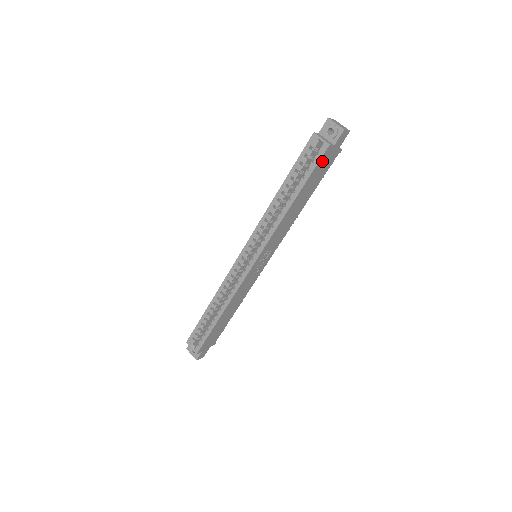
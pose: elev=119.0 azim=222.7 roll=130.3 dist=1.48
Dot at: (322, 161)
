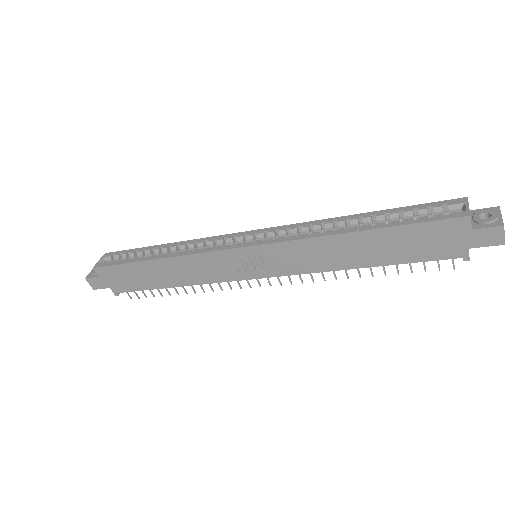
Dot at: (439, 229)
